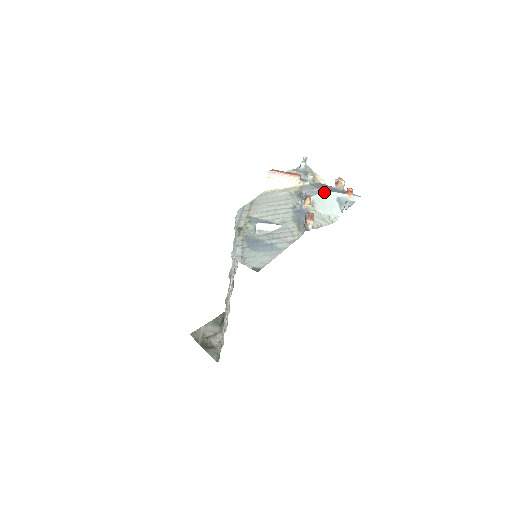
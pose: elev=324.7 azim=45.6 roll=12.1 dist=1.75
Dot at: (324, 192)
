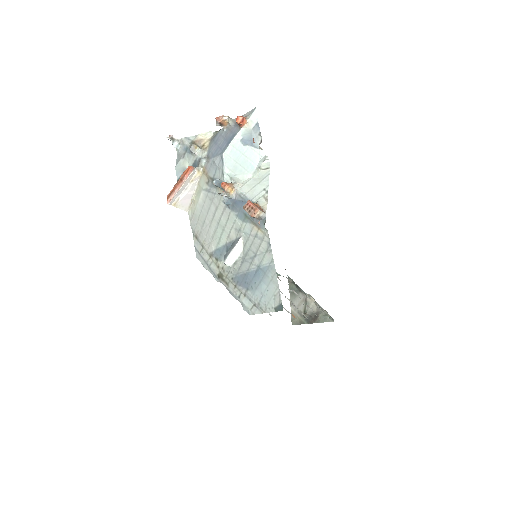
Dot at: (226, 154)
